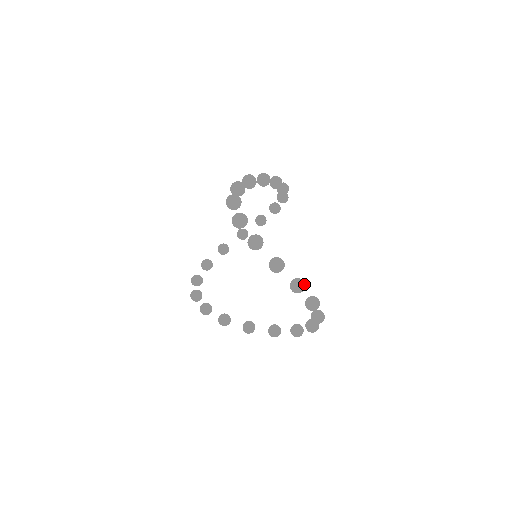
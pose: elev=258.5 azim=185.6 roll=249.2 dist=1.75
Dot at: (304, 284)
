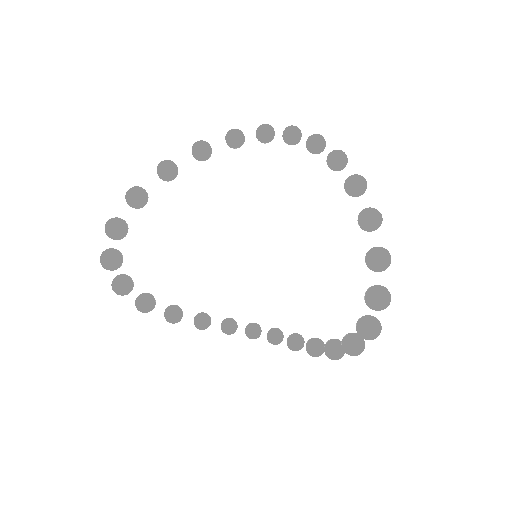
Dot at: occluded
